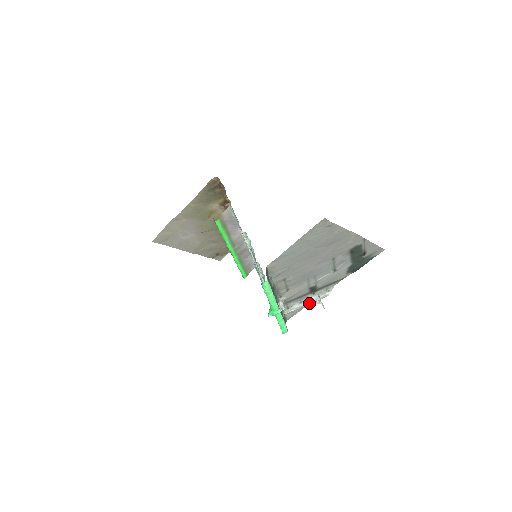
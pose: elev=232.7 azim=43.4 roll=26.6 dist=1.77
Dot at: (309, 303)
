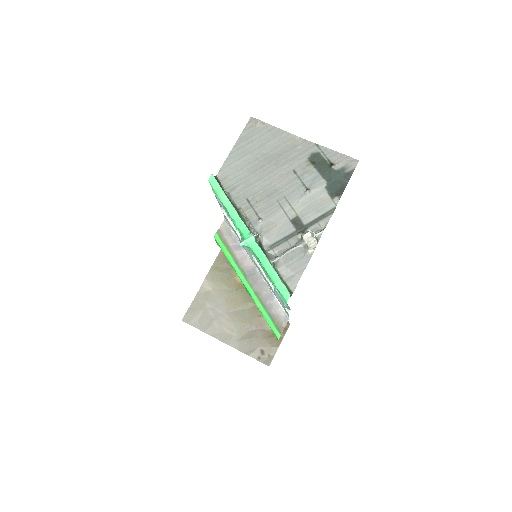
Dot at: (301, 244)
